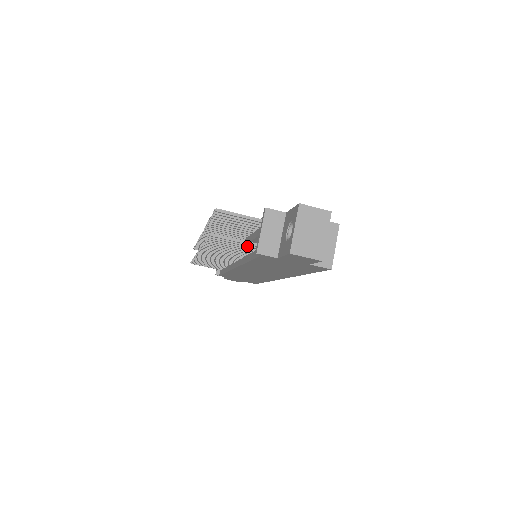
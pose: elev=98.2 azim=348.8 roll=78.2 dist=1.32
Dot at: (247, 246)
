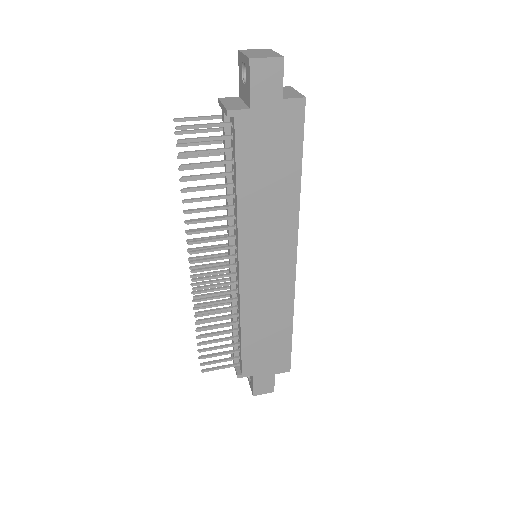
Dot at: (220, 137)
